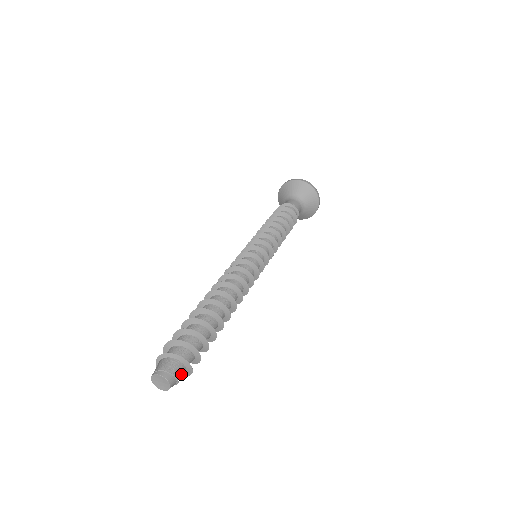
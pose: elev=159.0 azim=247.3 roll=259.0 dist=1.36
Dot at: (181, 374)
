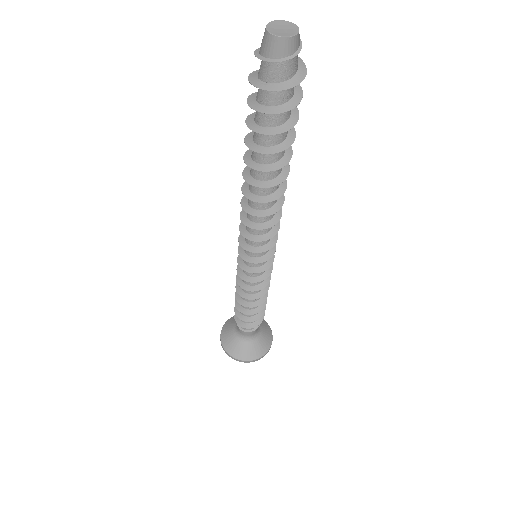
Dot at: (296, 60)
